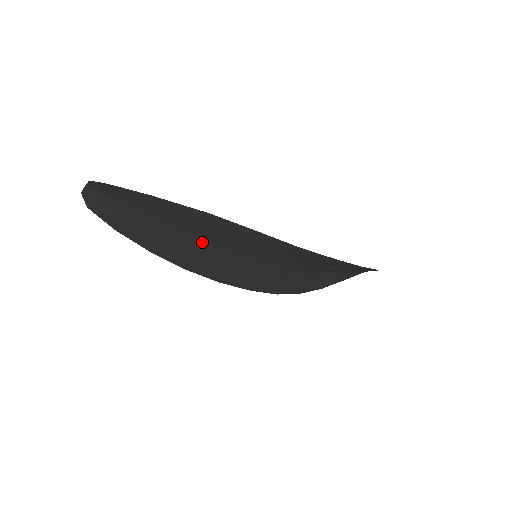
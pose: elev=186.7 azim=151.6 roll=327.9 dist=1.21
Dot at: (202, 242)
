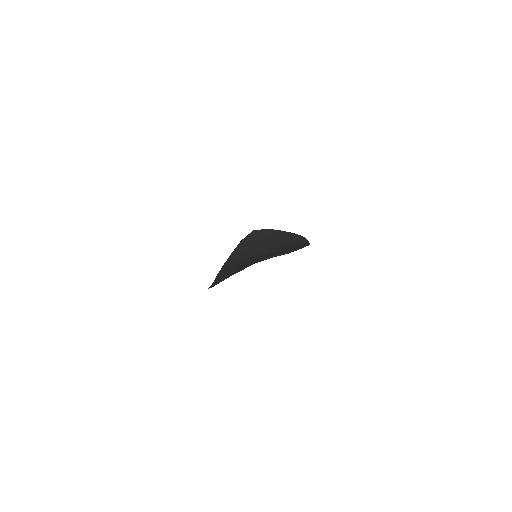
Dot at: occluded
